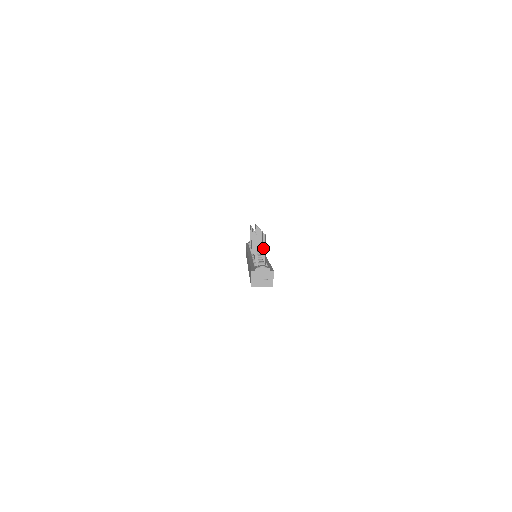
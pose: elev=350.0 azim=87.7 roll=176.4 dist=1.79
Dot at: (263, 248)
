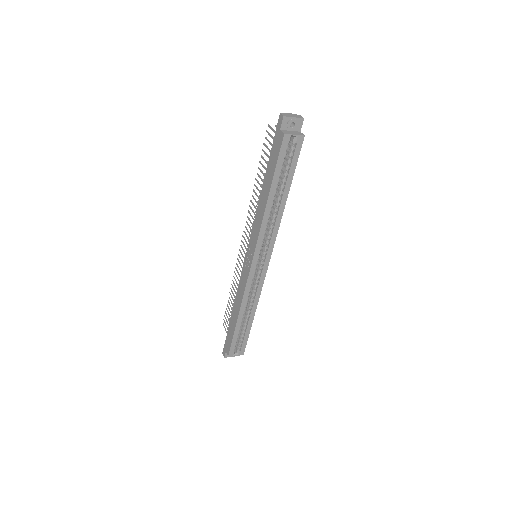
Dot at: occluded
